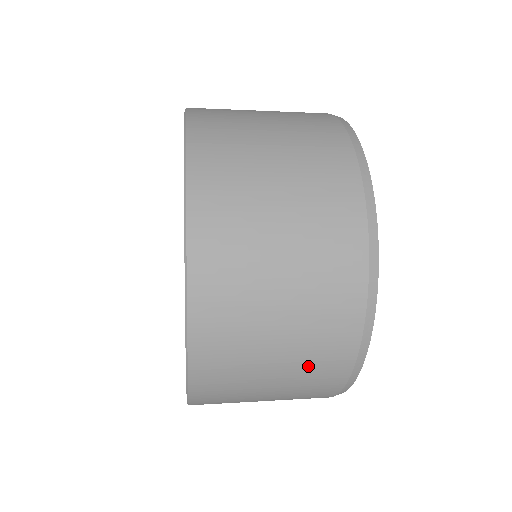
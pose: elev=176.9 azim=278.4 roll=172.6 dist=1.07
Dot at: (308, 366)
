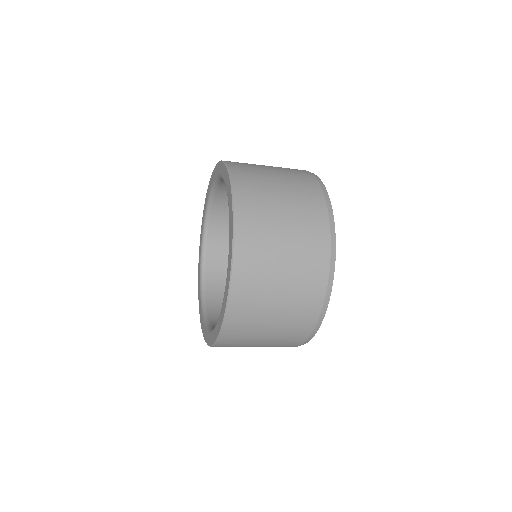
Dot at: (304, 246)
